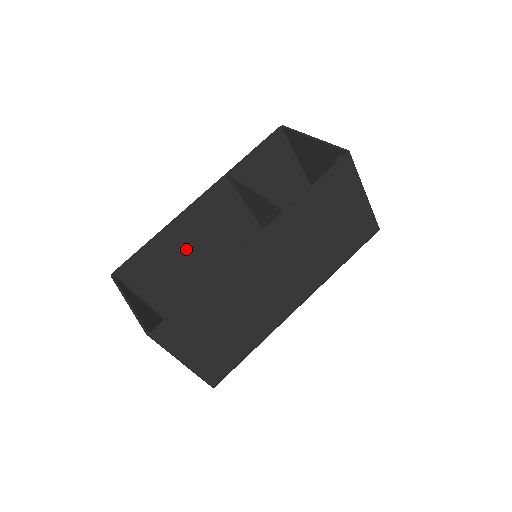
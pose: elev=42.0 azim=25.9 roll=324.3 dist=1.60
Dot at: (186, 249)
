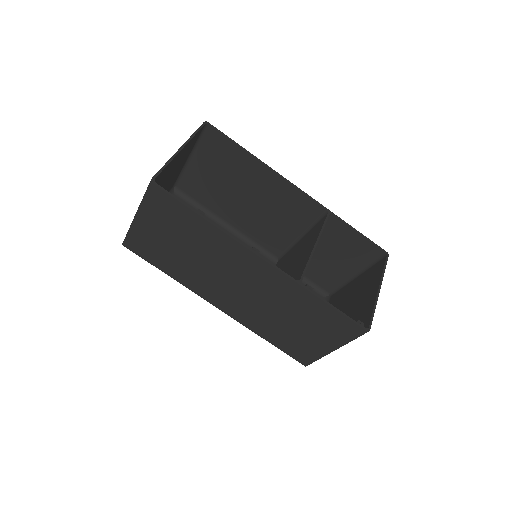
Dot at: (249, 186)
